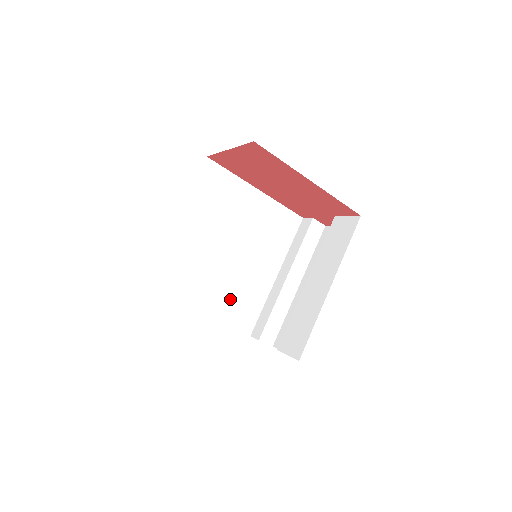
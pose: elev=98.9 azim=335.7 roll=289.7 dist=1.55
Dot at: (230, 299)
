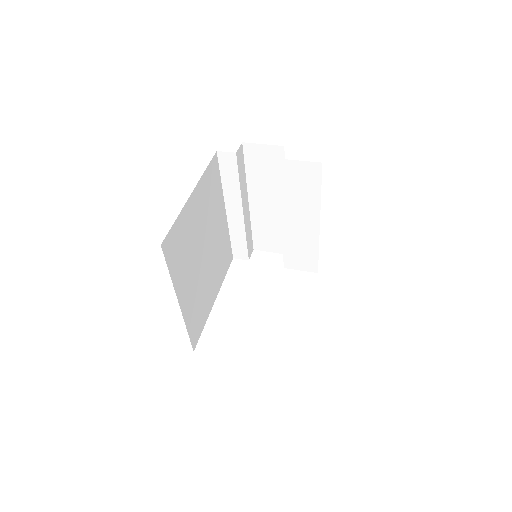
Dot at: (219, 268)
